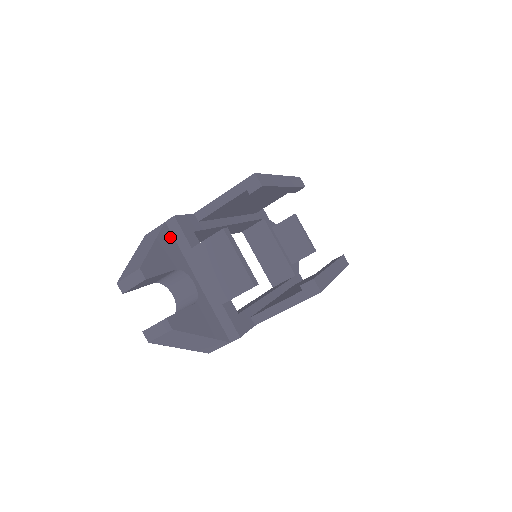
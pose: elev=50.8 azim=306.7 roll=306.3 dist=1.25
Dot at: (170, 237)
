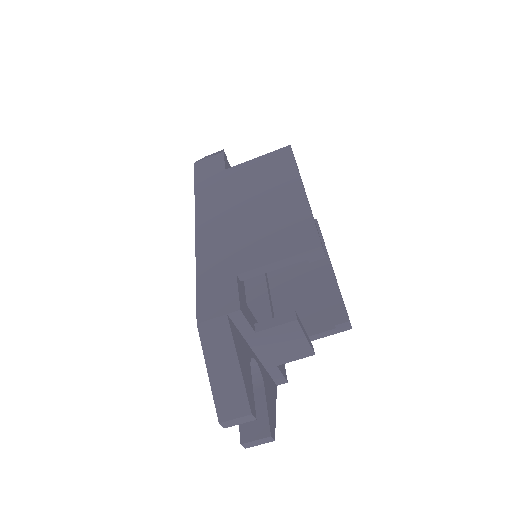
Dot at: (235, 330)
